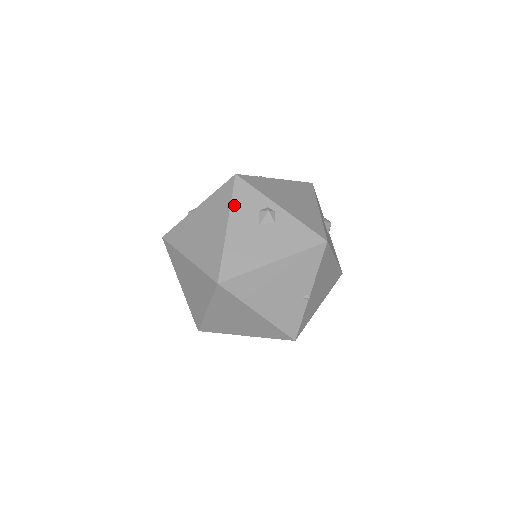
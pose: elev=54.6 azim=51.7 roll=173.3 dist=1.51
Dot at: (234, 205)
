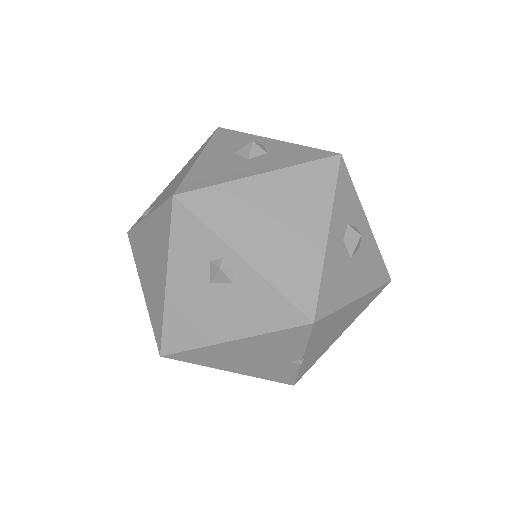
Dot at: (173, 249)
